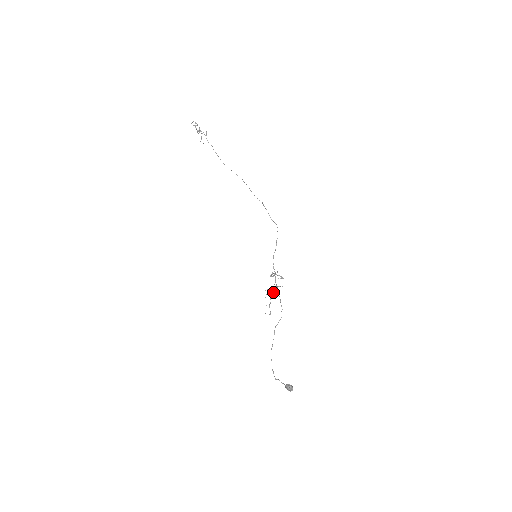
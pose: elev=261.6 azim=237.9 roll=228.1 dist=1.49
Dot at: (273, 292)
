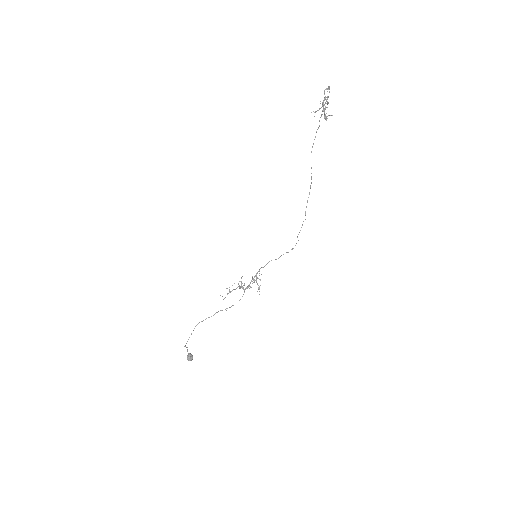
Dot at: (242, 287)
